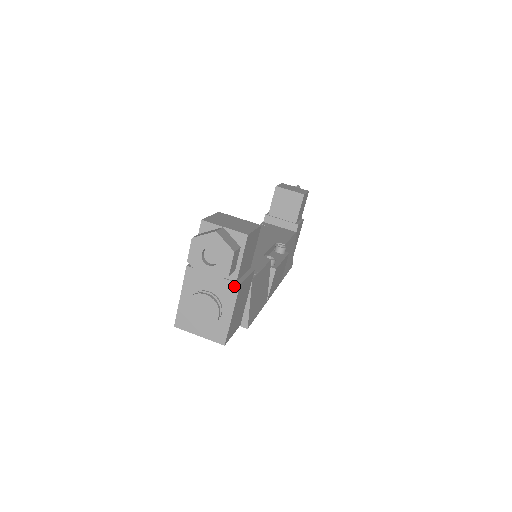
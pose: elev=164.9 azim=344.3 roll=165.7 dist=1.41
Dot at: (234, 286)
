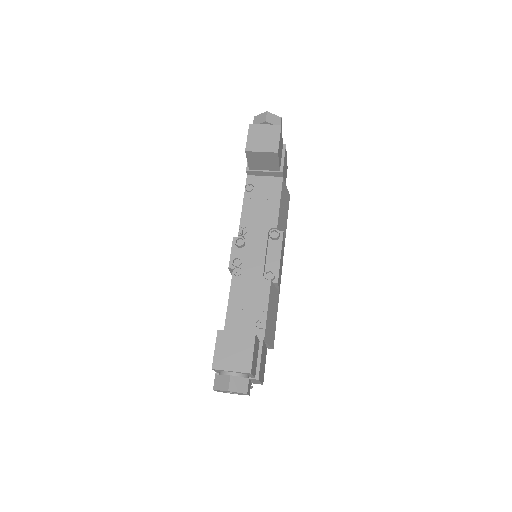
Dot at: occluded
